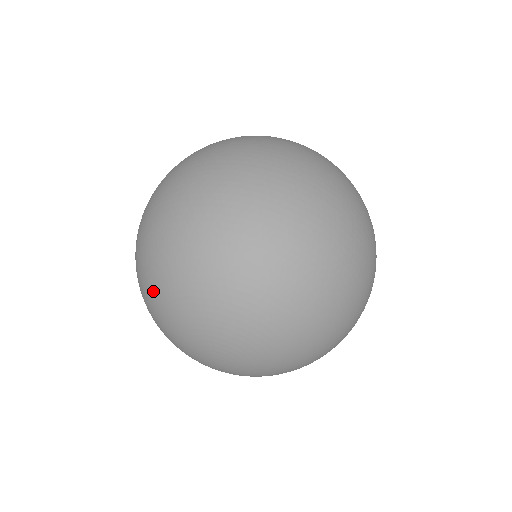
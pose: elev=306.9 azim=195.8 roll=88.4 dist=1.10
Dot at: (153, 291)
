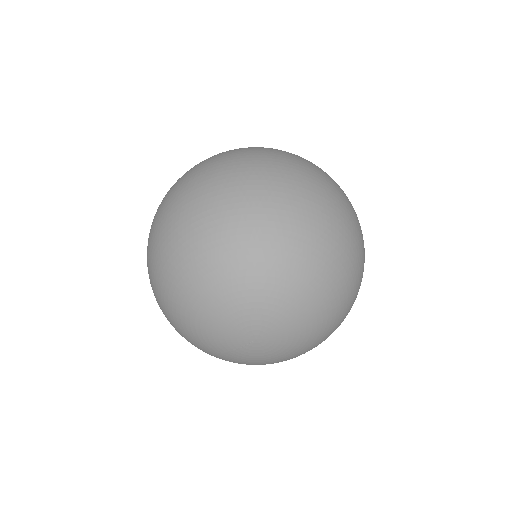
Dot at: (235, 256)
